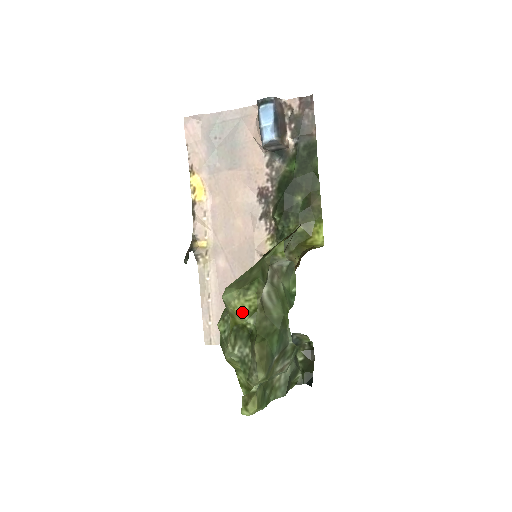
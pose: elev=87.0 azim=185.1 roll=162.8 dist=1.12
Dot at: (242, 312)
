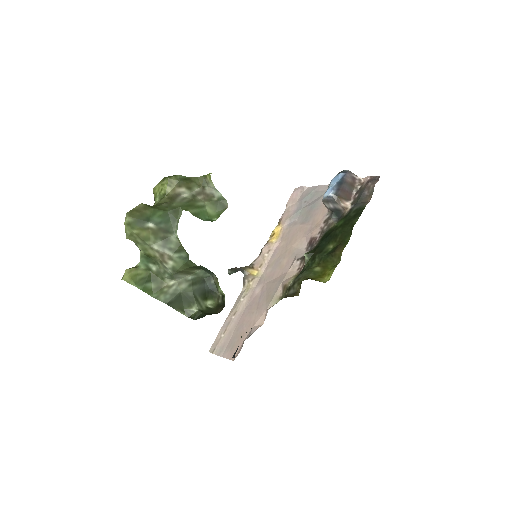
Dot at: (157, 194)
